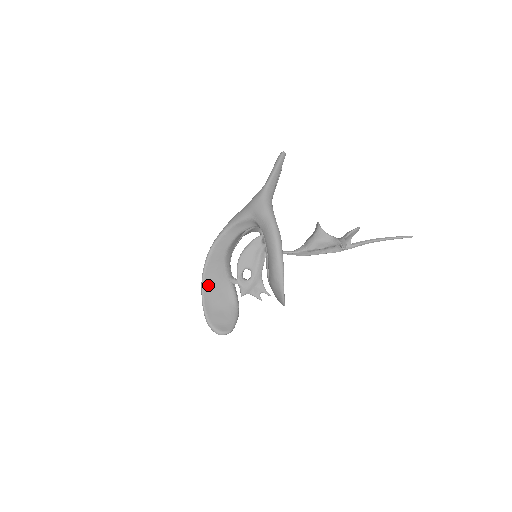
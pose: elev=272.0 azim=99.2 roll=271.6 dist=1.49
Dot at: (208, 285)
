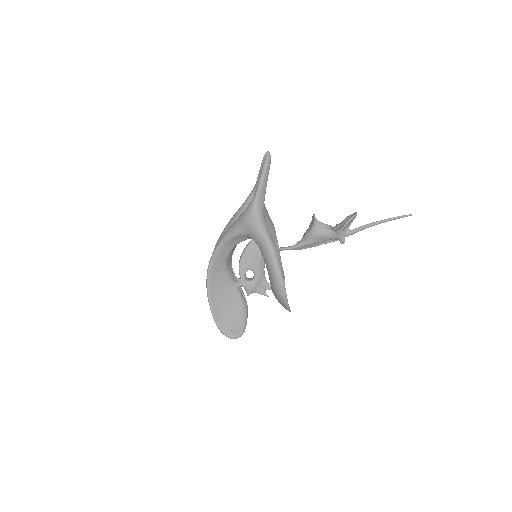
Dot at: (214, 295)
